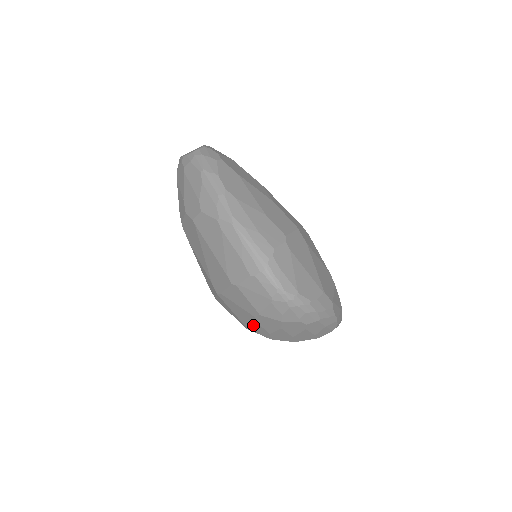
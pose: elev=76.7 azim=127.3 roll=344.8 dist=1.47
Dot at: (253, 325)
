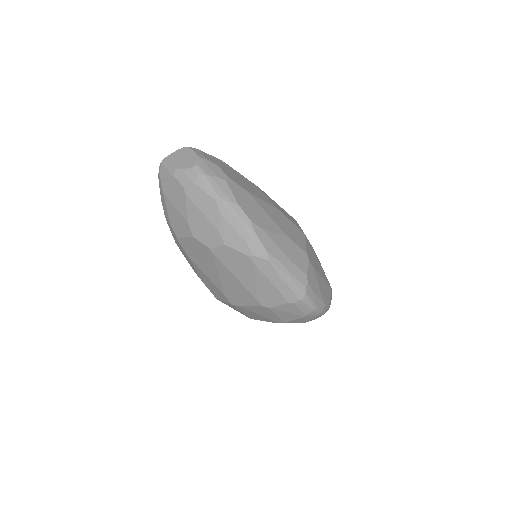
Dot at: occluded
